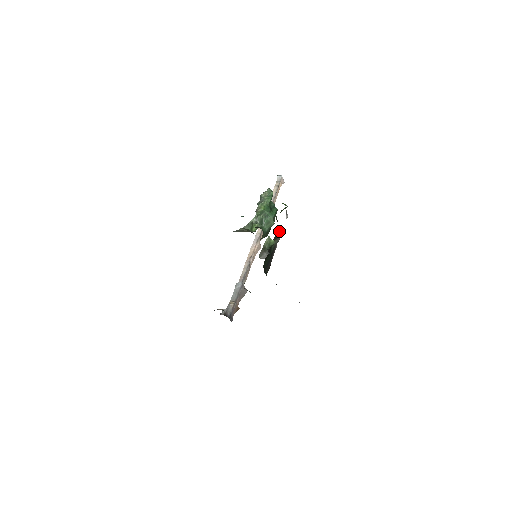
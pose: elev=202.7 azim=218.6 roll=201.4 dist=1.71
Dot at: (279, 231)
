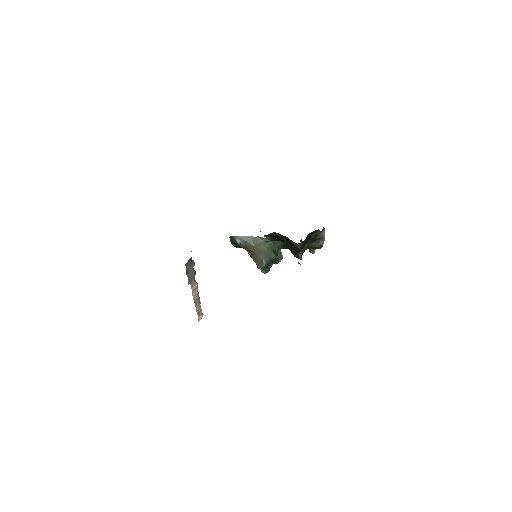
Dot at: occluded
